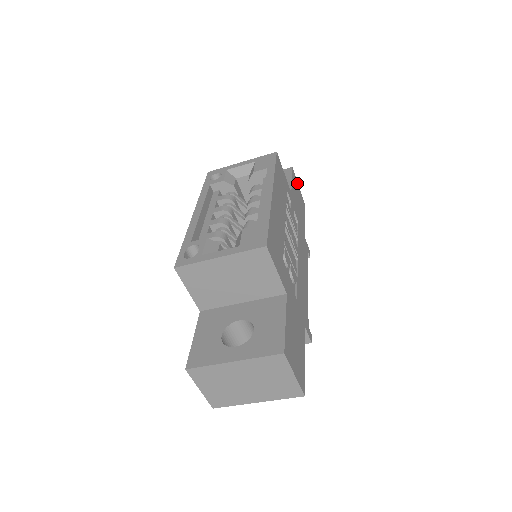
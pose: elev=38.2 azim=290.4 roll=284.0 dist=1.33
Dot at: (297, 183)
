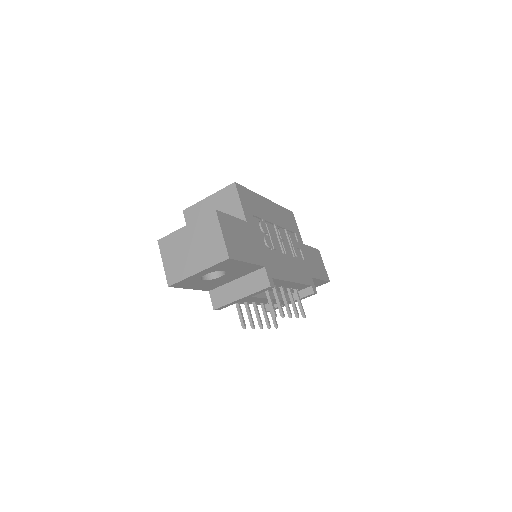
Dot at: (322, 262)
